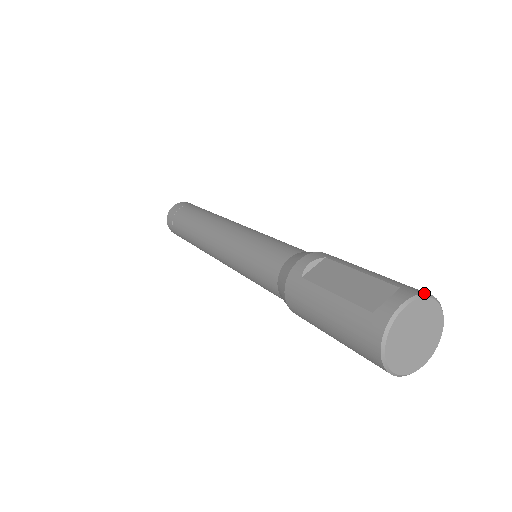
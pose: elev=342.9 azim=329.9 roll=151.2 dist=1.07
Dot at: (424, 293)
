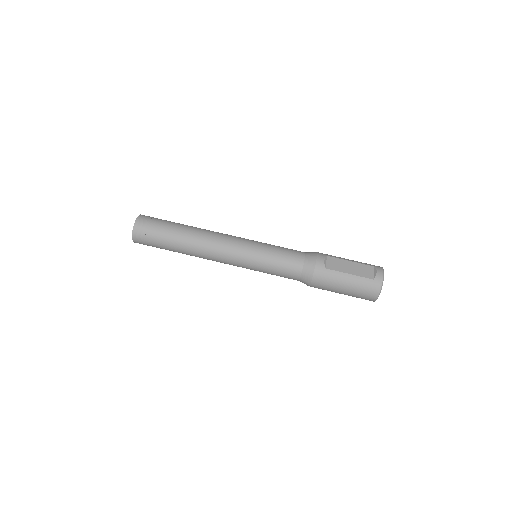
Dot at: (382, 267)
